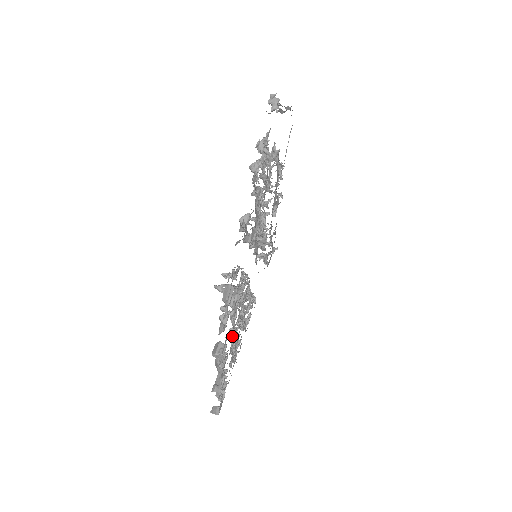
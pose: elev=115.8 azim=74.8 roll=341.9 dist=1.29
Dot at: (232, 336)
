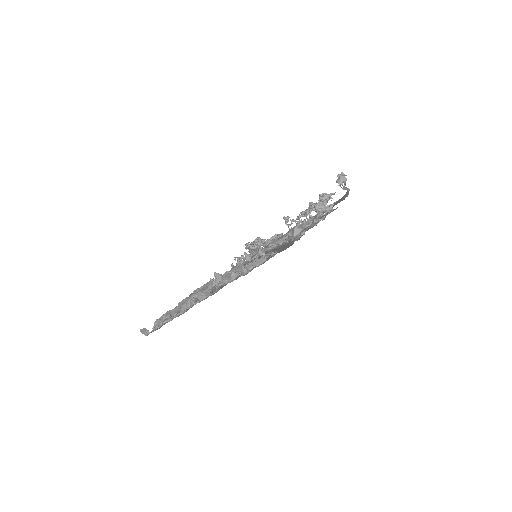
Dot at: occluded
